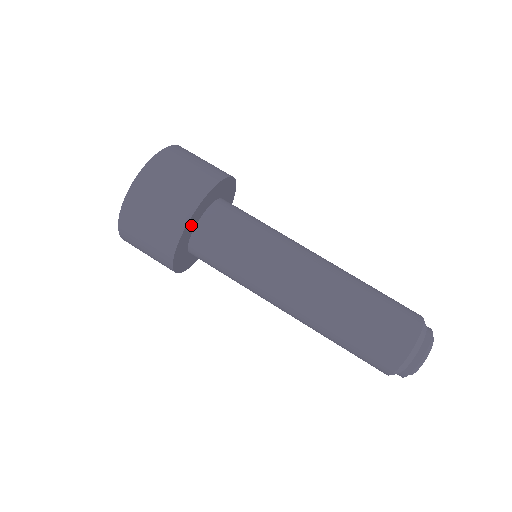
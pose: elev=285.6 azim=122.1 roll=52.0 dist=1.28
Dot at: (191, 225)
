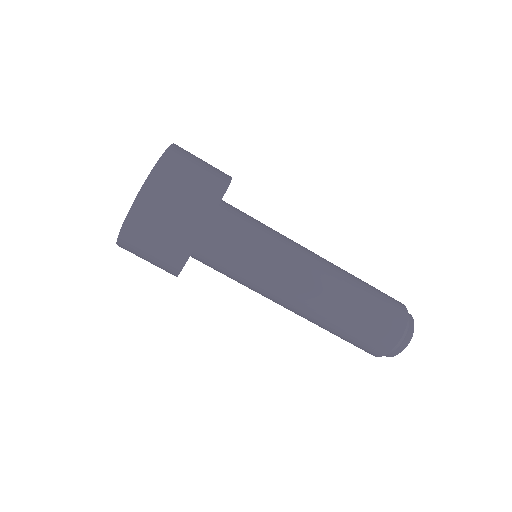
Dot at: occluded
